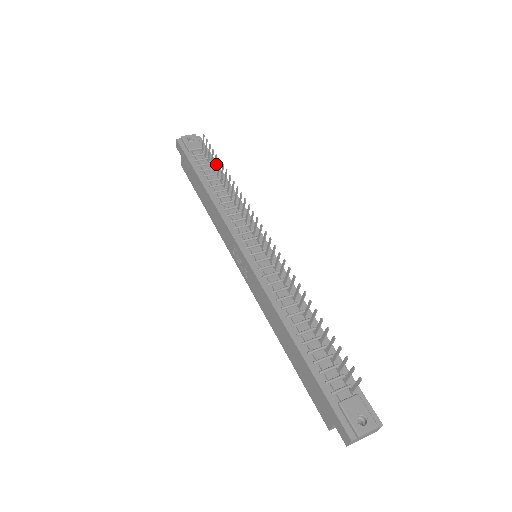
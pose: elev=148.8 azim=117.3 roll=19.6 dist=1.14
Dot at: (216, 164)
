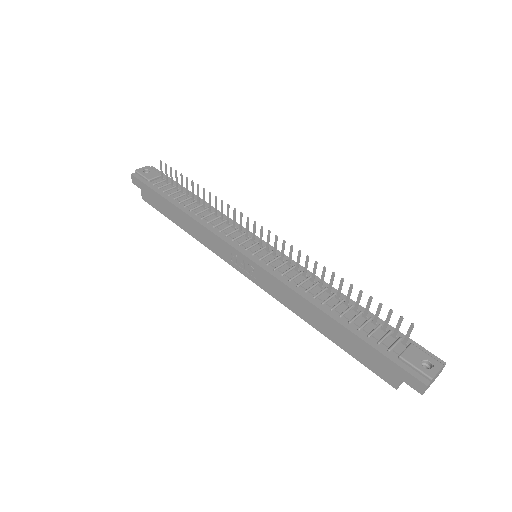
Dot at: (180, 186)
